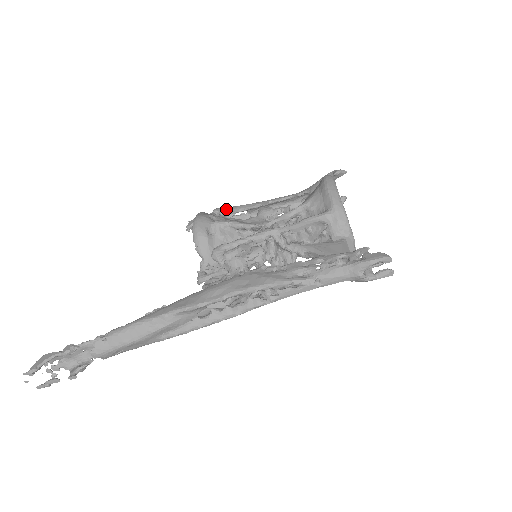
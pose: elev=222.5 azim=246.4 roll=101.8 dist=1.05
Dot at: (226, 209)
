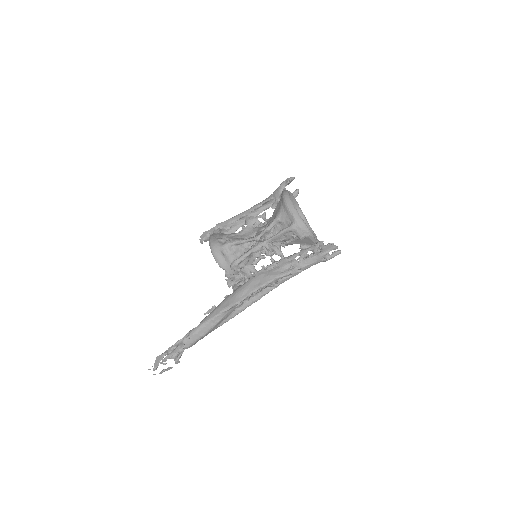
Dot at: (223, 224)
